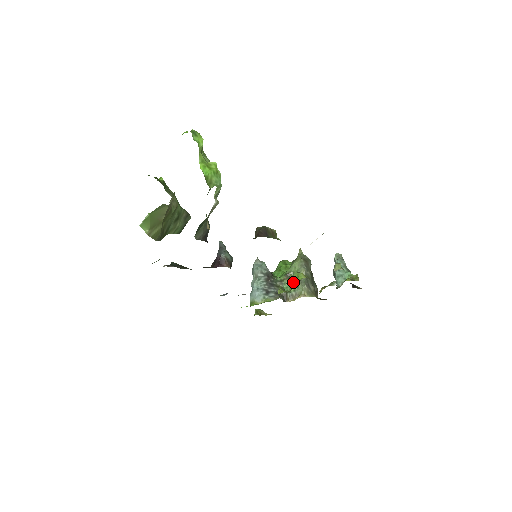
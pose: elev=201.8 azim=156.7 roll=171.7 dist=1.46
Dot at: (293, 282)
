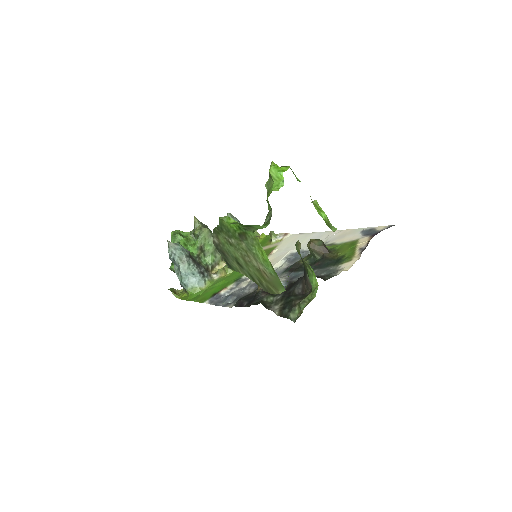
Dot at: (210, 254)
